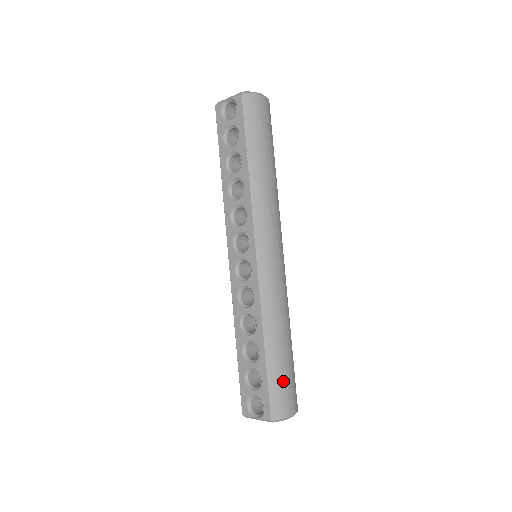
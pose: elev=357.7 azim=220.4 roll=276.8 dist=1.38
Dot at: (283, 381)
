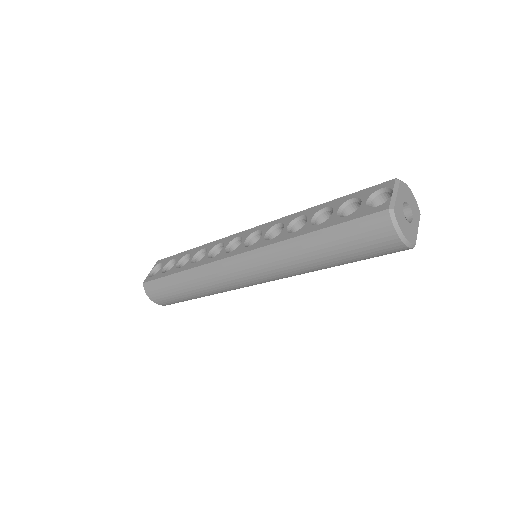
Dot at: occluded
